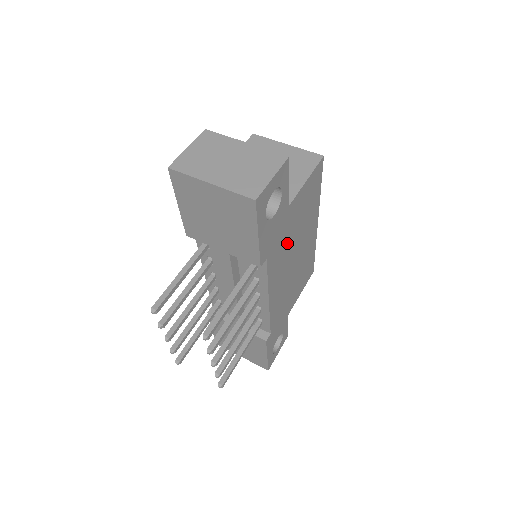
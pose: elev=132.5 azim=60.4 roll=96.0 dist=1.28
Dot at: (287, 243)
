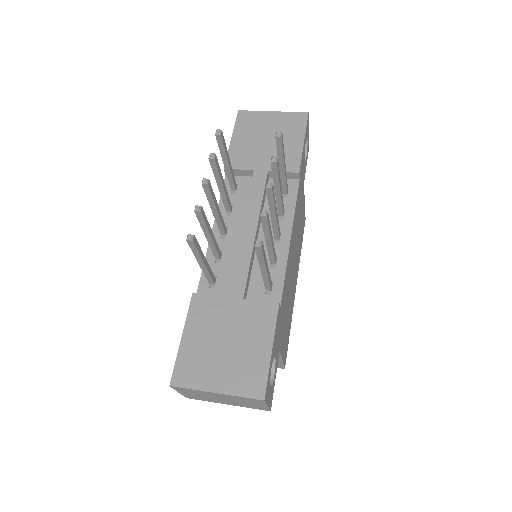
Dot at: (298, 220)
